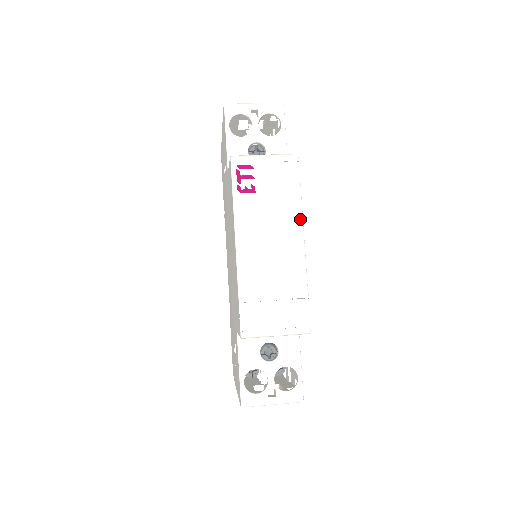
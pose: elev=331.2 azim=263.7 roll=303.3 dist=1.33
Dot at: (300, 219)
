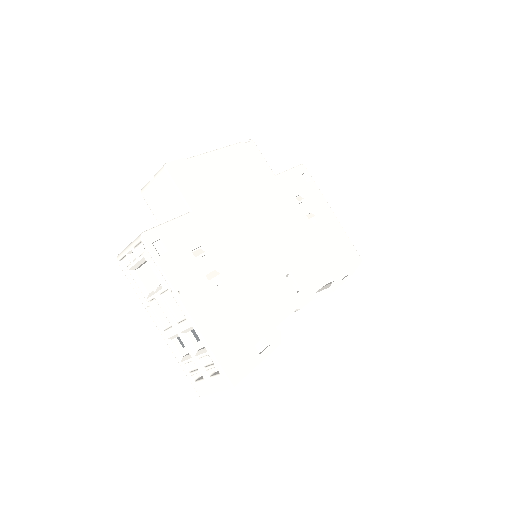
Dot at: (222, 148)
